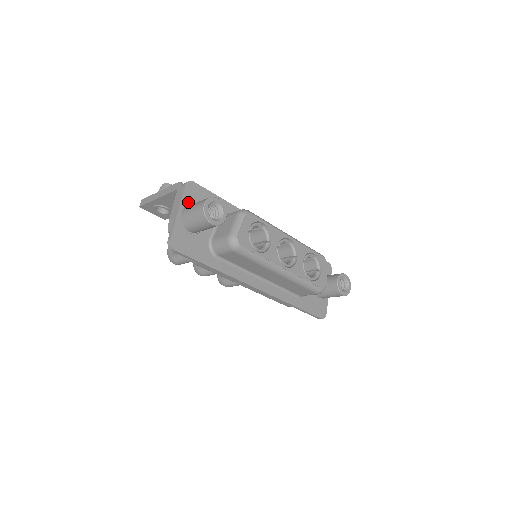
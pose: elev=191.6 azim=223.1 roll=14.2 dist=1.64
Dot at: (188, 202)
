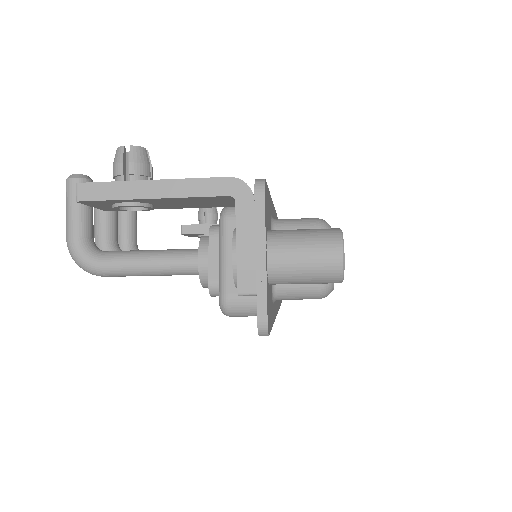
Dot at: (266, 227)
